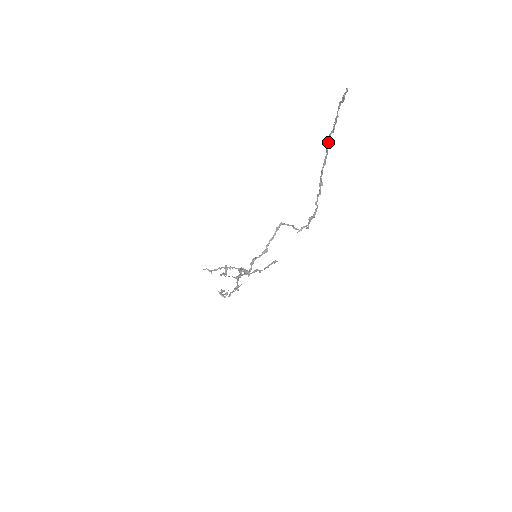
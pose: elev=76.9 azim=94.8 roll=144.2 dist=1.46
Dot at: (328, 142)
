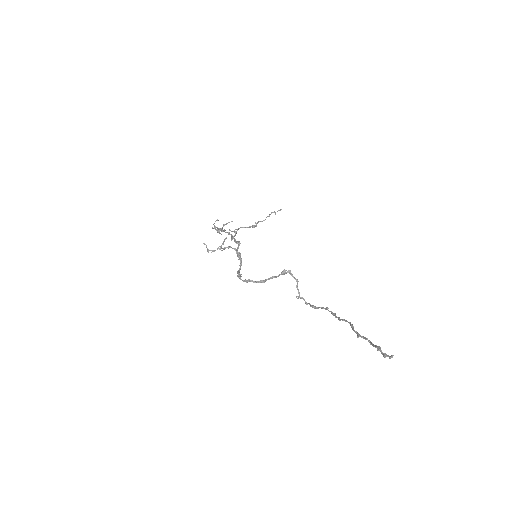
Dot at: (355, 332)
